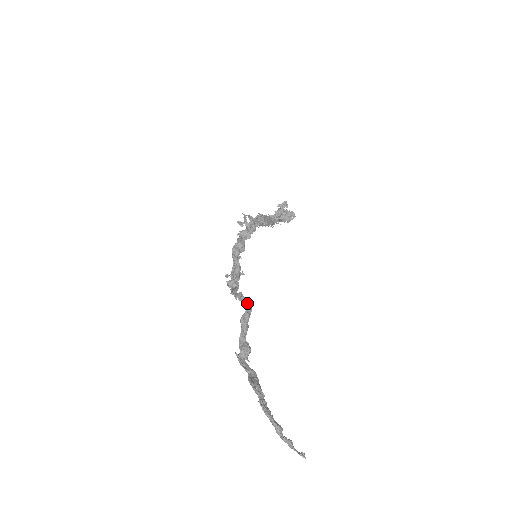
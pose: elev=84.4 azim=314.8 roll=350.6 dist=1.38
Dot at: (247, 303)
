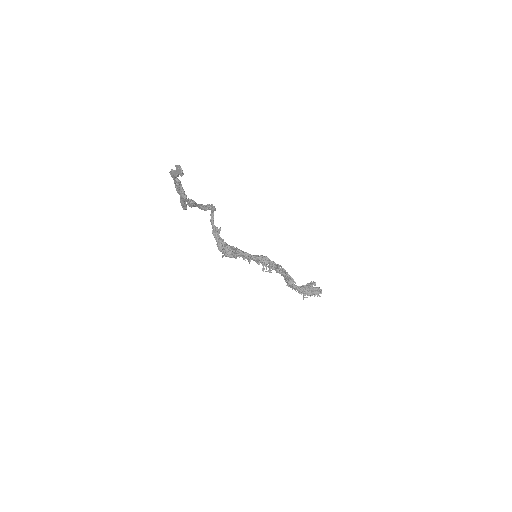
Dot at: occluded
